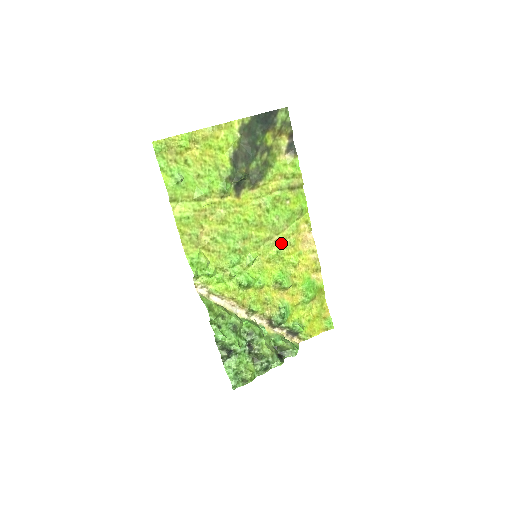
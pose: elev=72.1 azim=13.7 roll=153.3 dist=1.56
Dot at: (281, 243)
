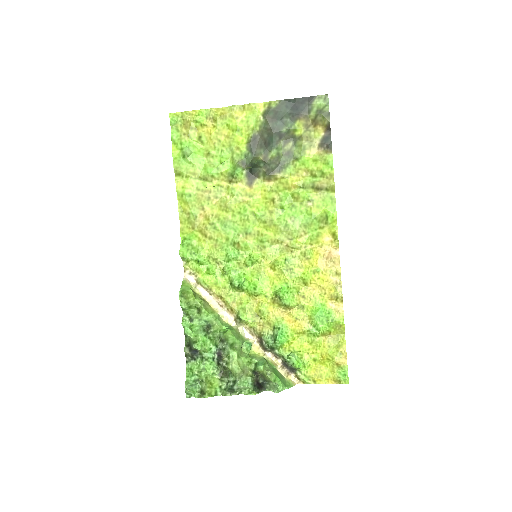
Dot at: (294, 251)
